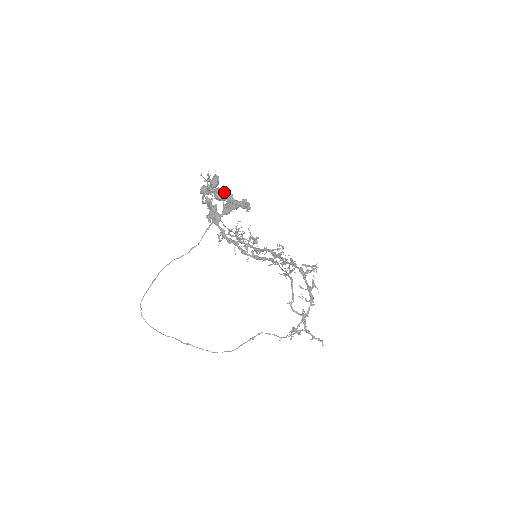
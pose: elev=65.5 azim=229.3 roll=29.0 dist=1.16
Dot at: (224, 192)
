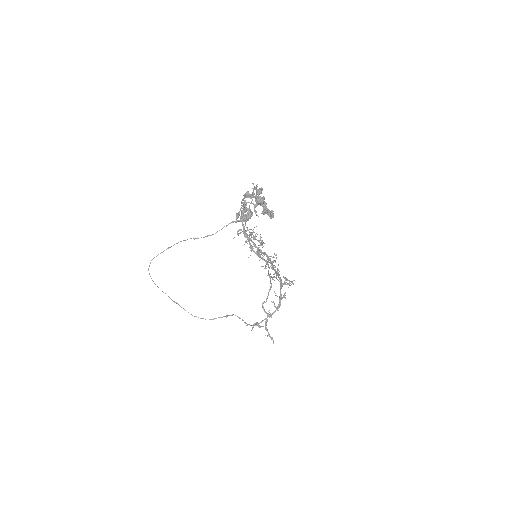
Dot at: (263, 200)
